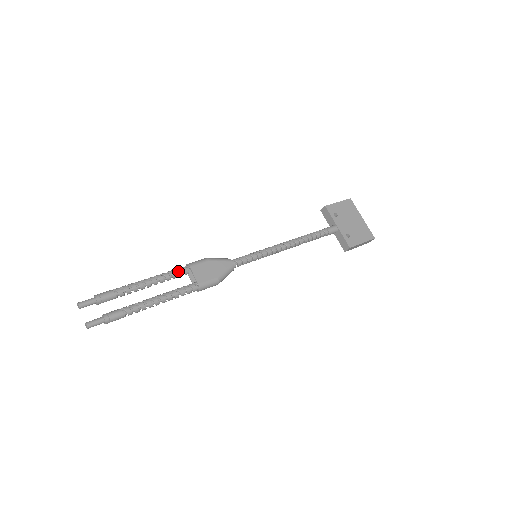
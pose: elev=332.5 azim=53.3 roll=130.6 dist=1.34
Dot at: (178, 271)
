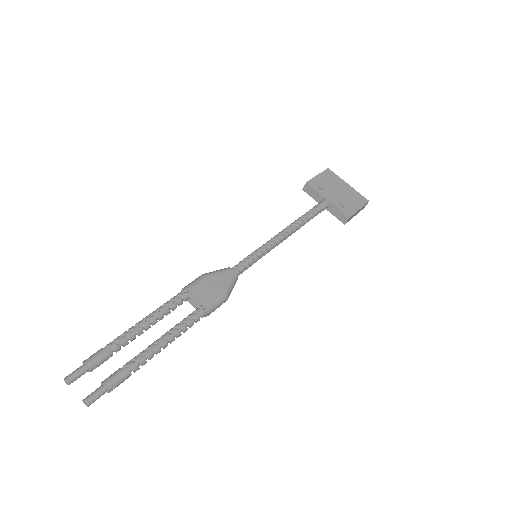
Dot at: (176, 299)
